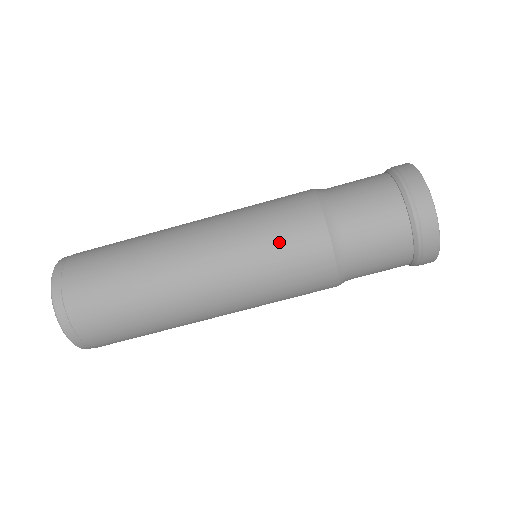
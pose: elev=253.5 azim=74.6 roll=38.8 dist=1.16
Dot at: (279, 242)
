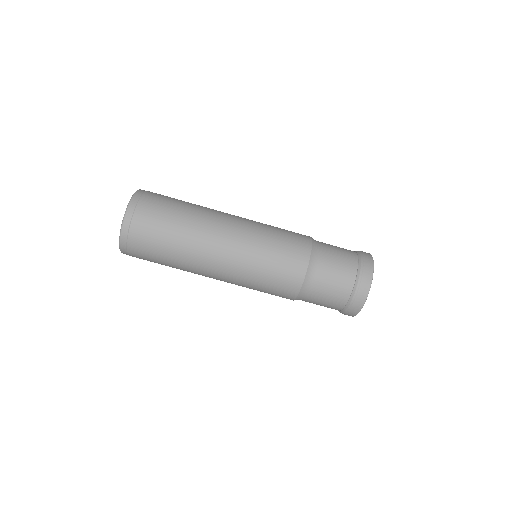
Dot at: (279, 253)
